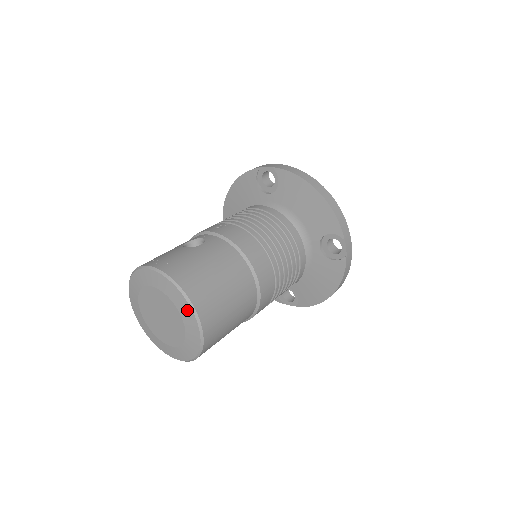
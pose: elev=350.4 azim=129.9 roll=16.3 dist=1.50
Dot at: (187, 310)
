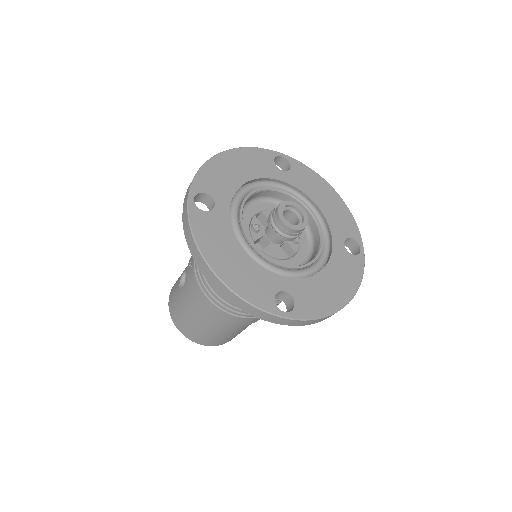
Dot at: occluded
